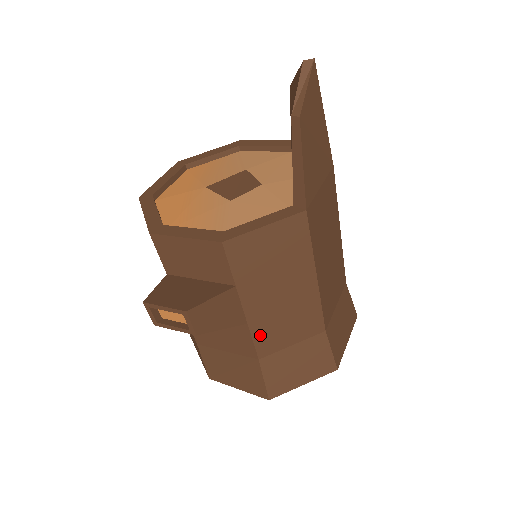
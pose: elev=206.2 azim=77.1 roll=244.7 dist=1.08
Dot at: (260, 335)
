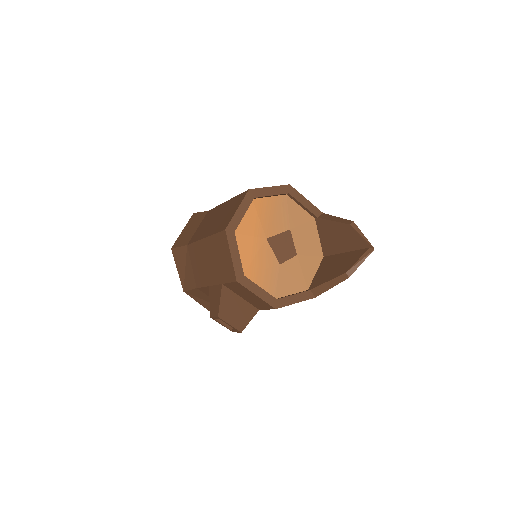
Dot at: occluded
